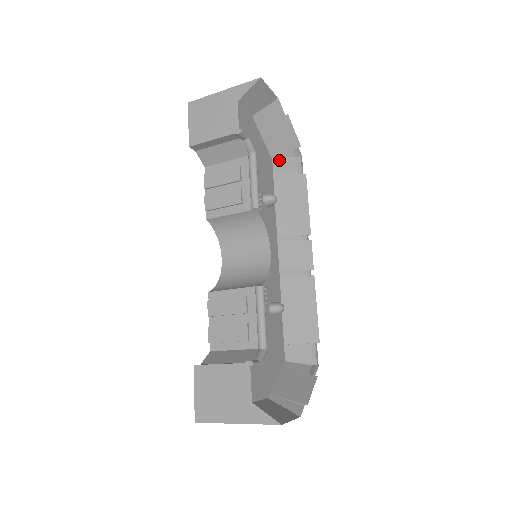
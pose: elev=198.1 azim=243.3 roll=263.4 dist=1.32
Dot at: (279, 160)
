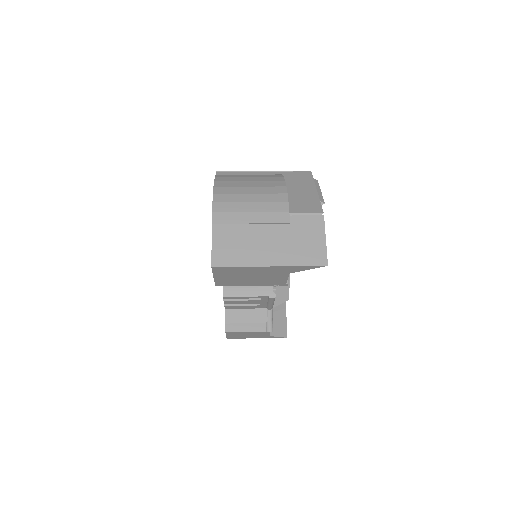
Dot at: occluded
